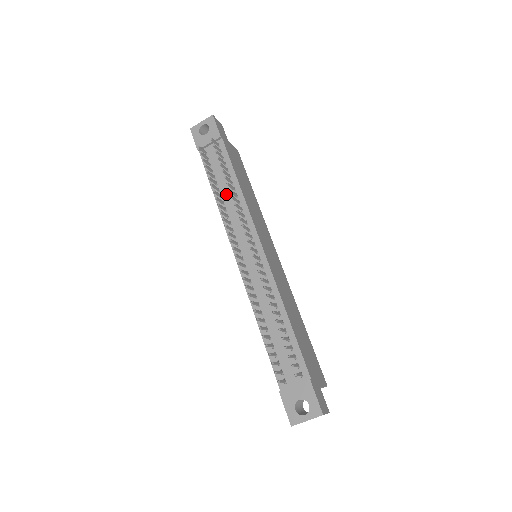
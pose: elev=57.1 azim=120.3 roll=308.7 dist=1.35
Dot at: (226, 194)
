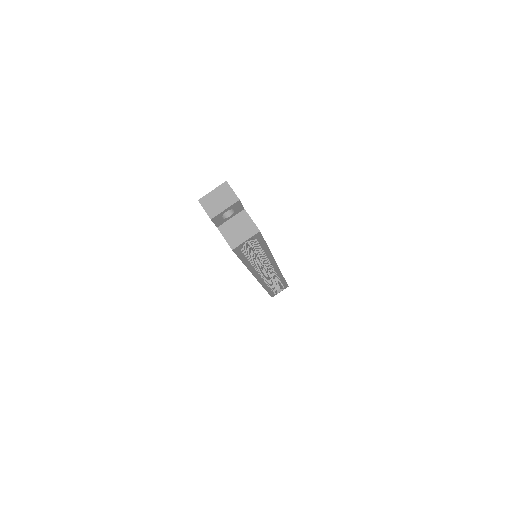
Dot at: occluded
